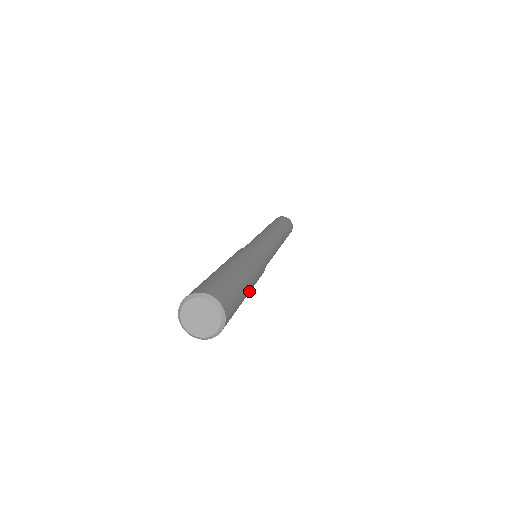
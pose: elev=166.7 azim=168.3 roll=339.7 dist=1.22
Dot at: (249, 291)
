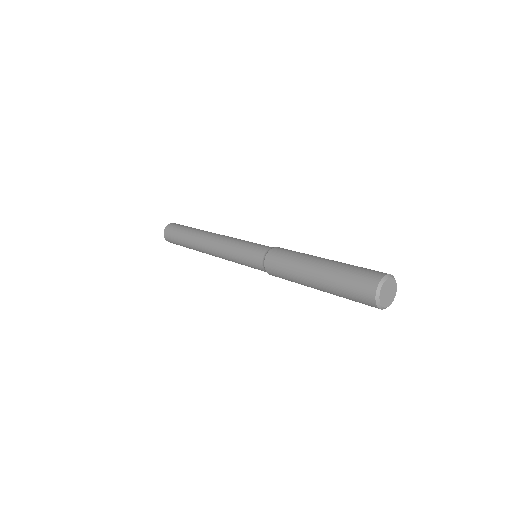
Dot at: occluded
